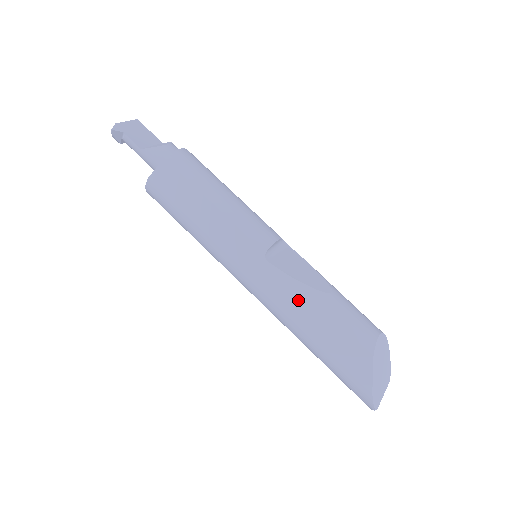
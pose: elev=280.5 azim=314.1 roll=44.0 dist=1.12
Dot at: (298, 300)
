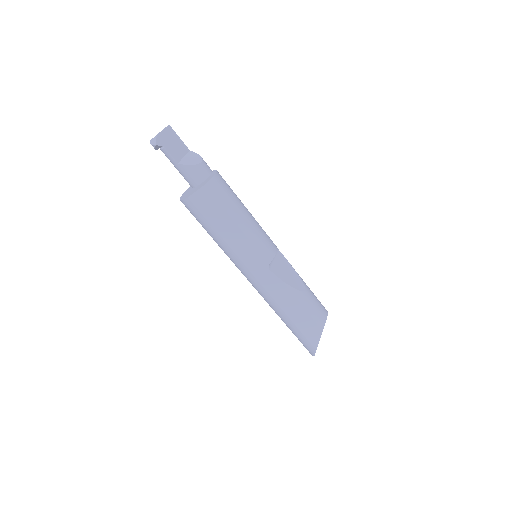
Dot at: (284, 295)
